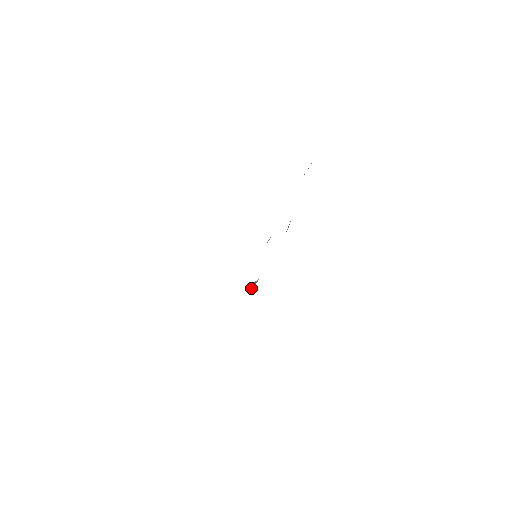
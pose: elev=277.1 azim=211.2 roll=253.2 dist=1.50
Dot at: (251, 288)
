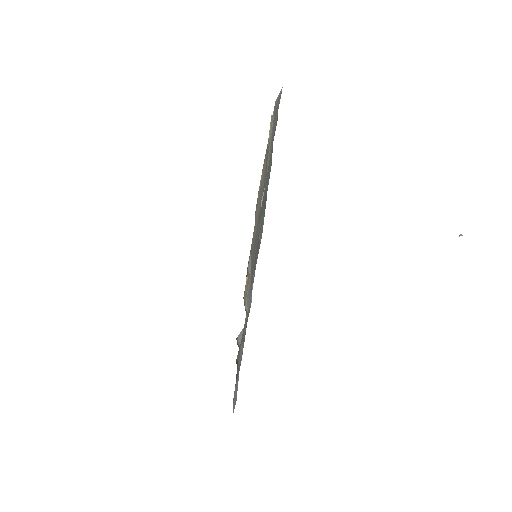
Dot at: (238, 340)
